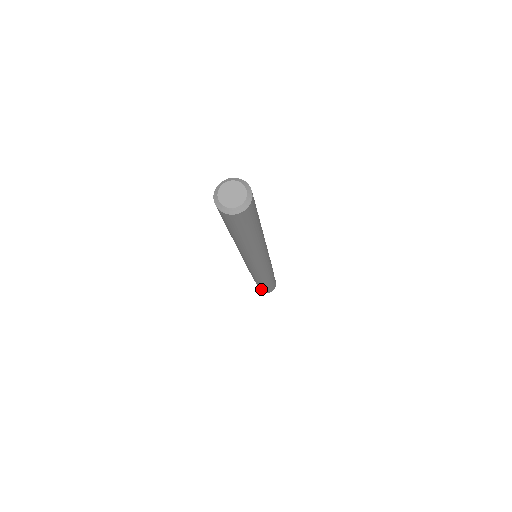
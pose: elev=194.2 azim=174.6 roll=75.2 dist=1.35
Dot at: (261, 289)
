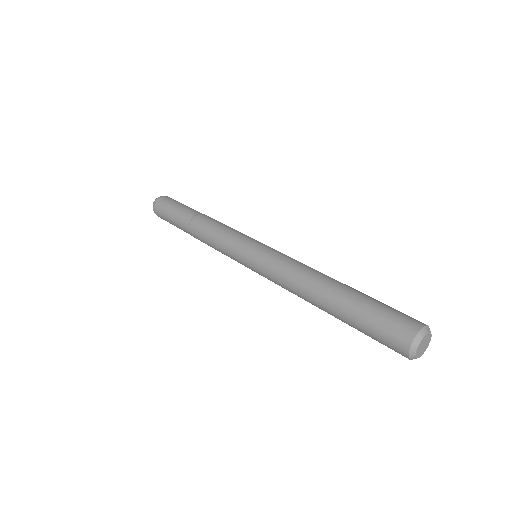
Dot at: occluded
